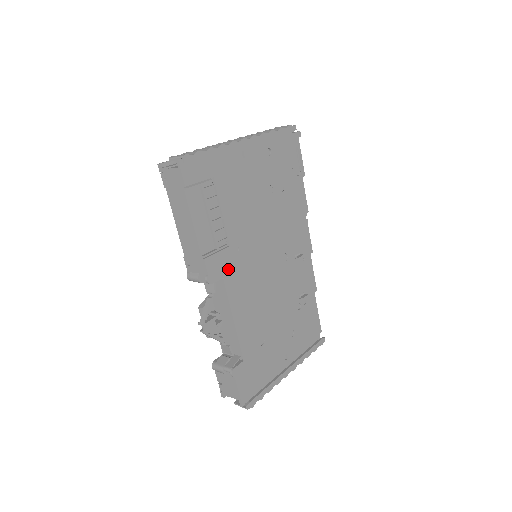
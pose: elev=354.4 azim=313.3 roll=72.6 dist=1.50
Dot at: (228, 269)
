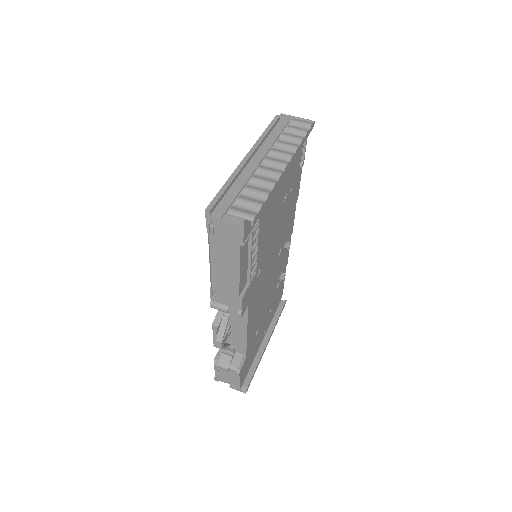
Dot at: (252, 294)
